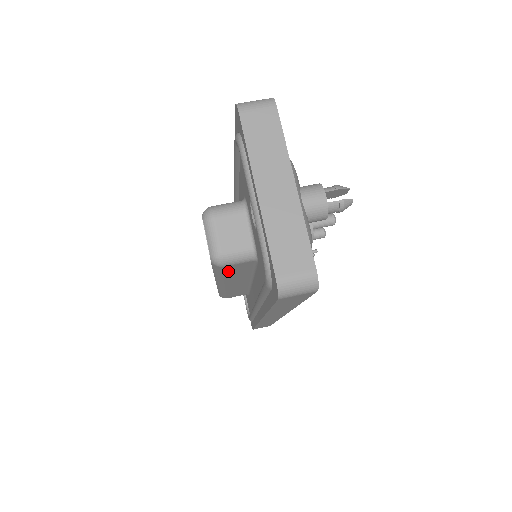
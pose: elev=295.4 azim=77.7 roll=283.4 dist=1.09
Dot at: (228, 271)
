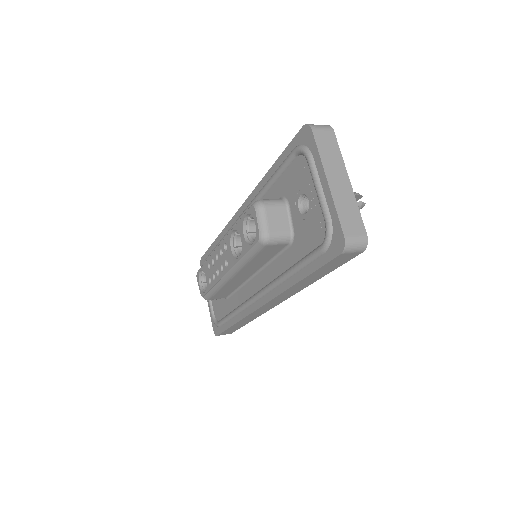
Dot at: (261, 253)
